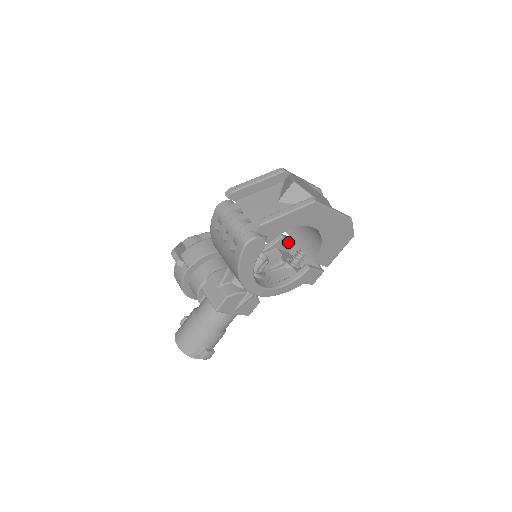
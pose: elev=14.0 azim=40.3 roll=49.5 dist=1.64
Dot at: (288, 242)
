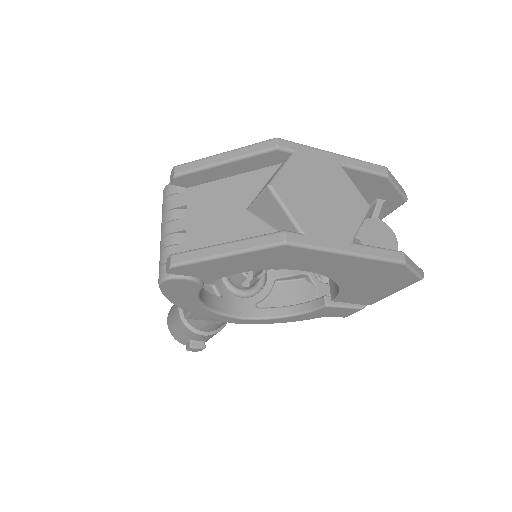
Dot at: occluded
